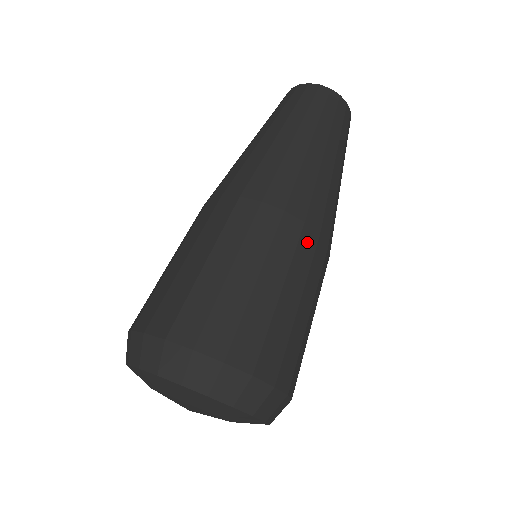
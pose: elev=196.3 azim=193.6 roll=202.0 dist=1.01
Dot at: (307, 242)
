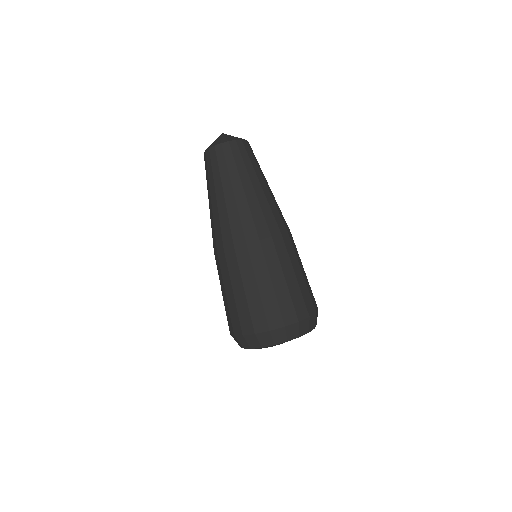
Dot at: (292, 240)
